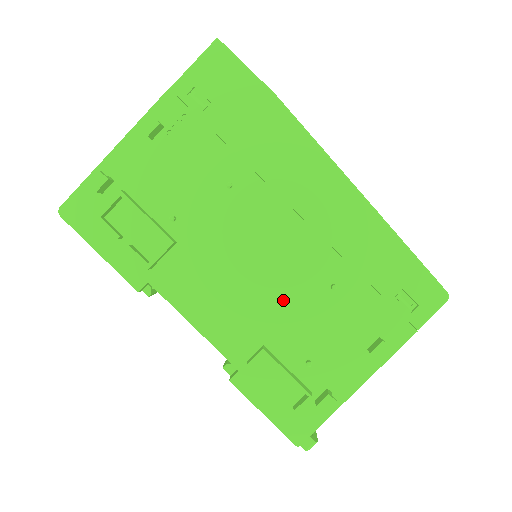
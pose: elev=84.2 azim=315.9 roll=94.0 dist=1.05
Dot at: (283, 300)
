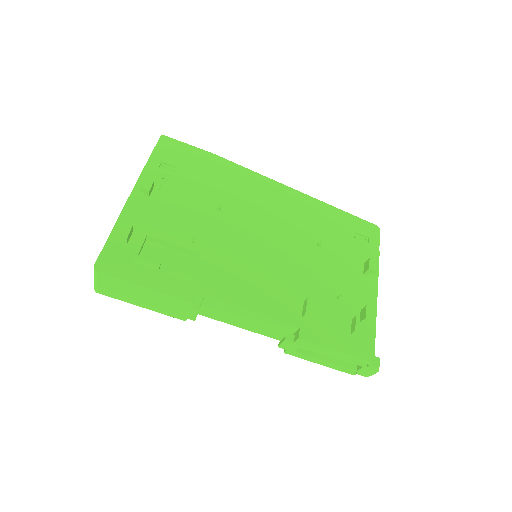
Dot at: (296, 266)
